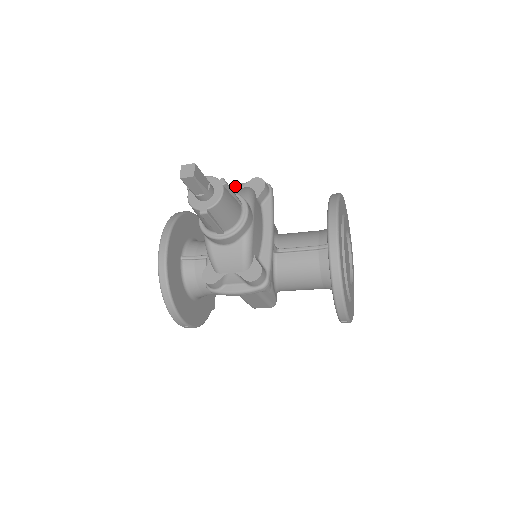
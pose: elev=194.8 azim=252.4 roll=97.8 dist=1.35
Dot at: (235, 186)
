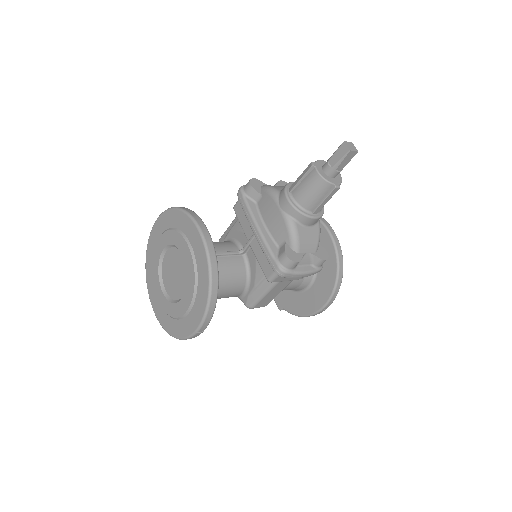
Dot at: occluded
